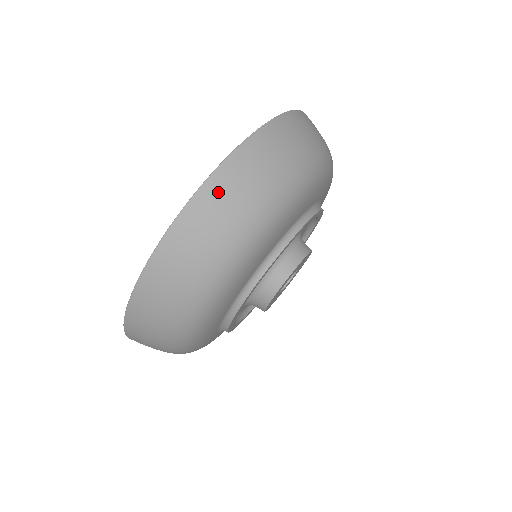
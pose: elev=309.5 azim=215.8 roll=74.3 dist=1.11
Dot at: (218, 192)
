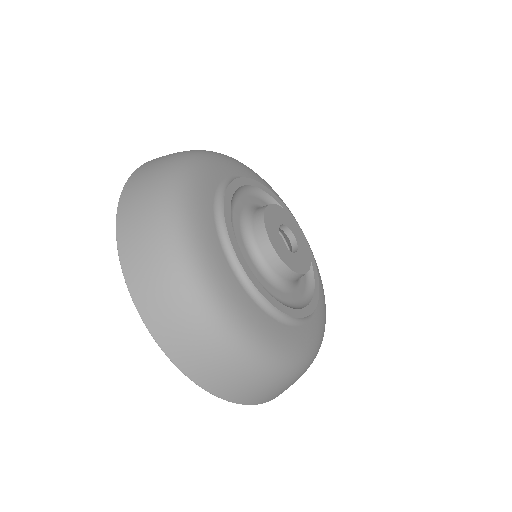
Dot at: (174, 343)
